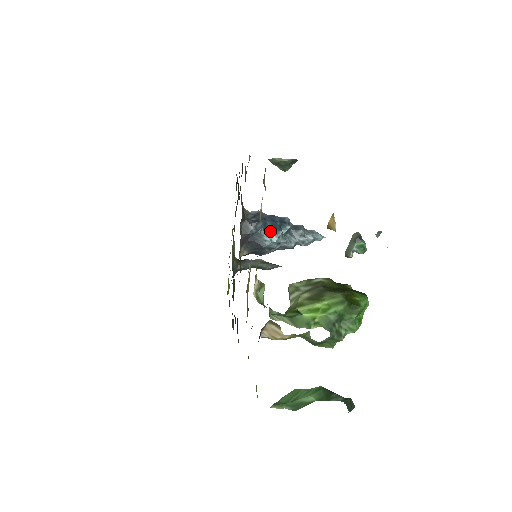
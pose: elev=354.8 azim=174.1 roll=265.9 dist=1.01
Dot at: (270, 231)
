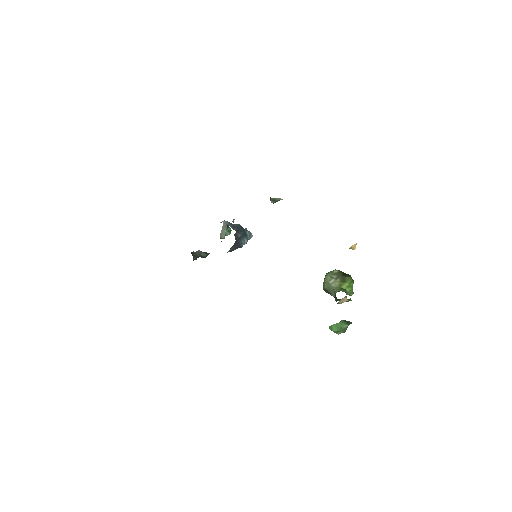
Dot at: (244, 236)
